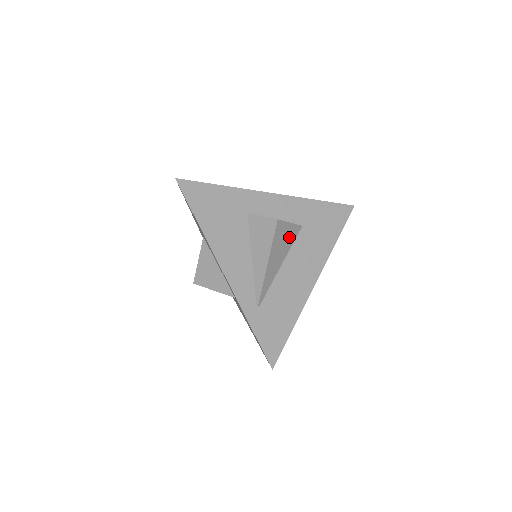
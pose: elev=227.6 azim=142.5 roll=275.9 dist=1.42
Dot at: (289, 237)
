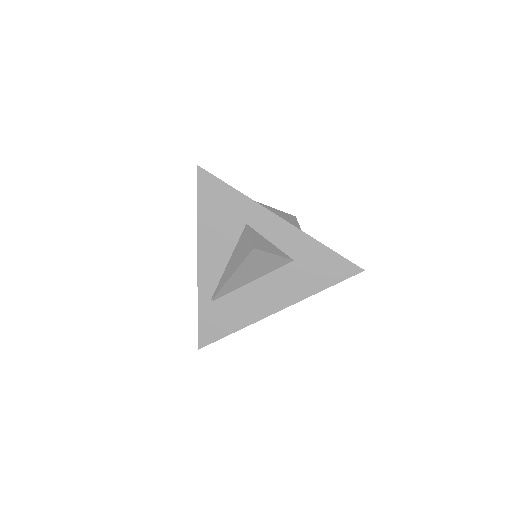
Dot at: (270, 264)
